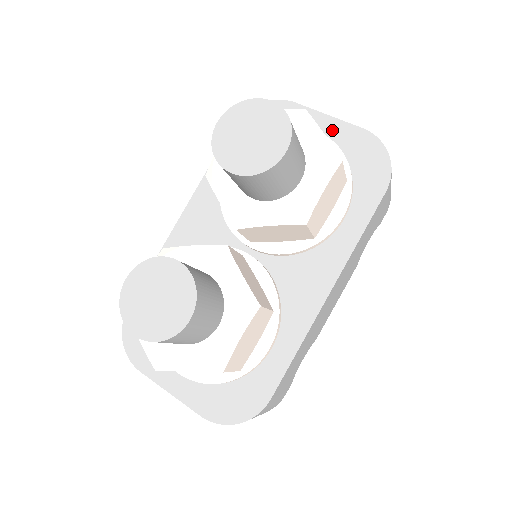
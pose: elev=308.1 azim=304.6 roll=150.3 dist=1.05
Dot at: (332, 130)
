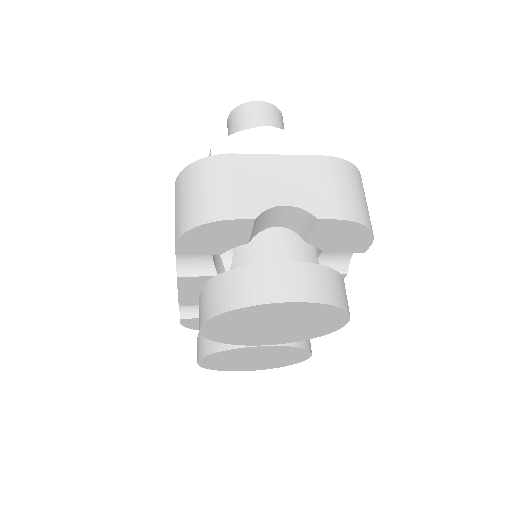
Dot at: occluded
